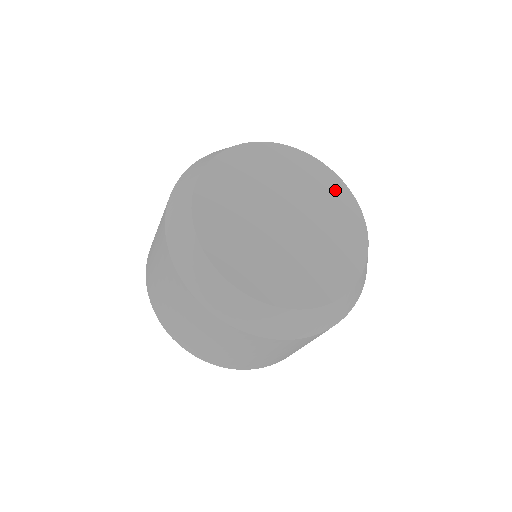
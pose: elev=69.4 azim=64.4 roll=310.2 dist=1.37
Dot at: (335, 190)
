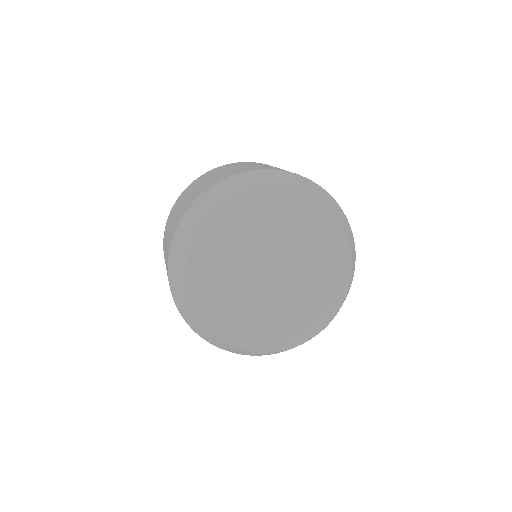
Dot at: (320, 225)
